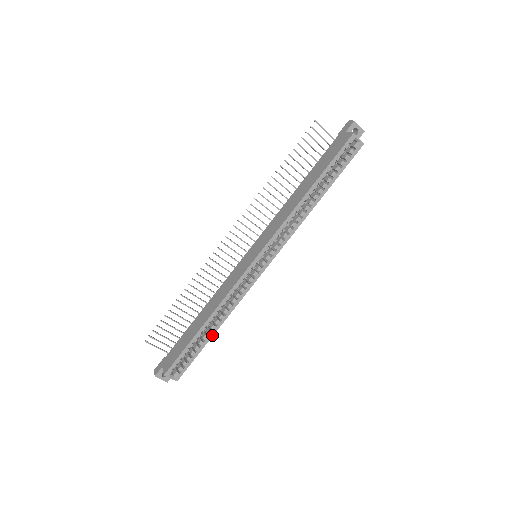
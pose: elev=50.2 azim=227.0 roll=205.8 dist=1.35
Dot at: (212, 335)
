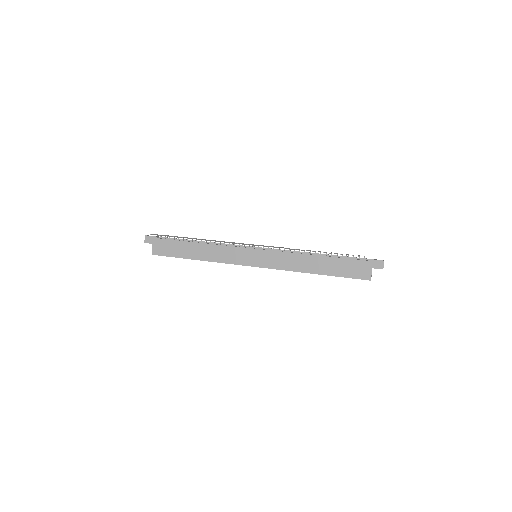
Dot at: occluded
